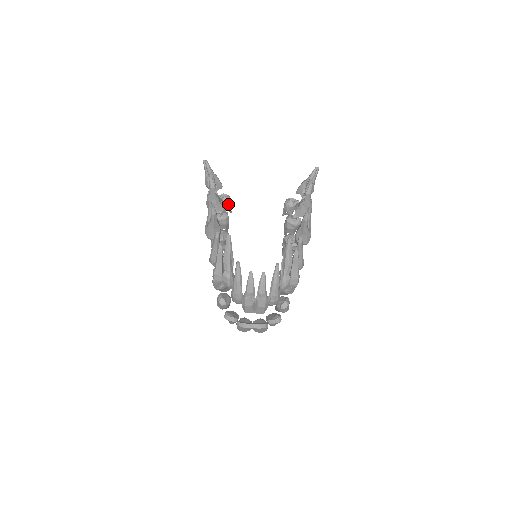
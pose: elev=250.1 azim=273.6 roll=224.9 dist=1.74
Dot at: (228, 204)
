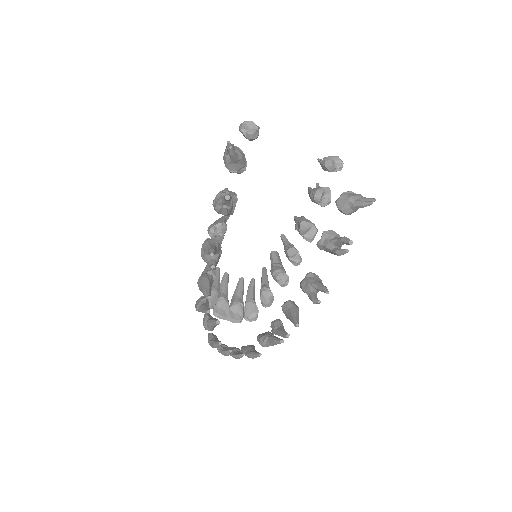
Dot at: (253, 139)
